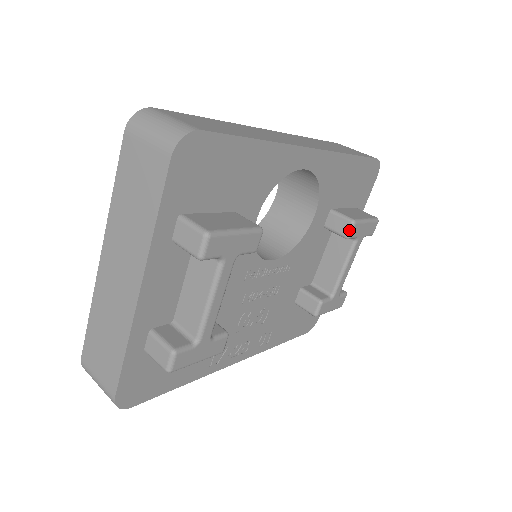
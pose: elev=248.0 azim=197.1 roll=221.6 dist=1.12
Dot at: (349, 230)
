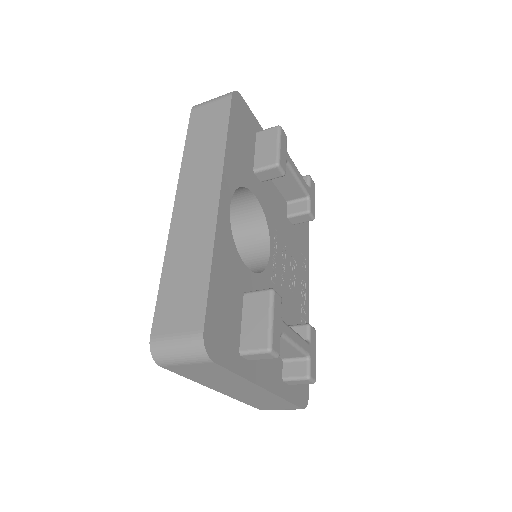
Dot at: (281, 172)
